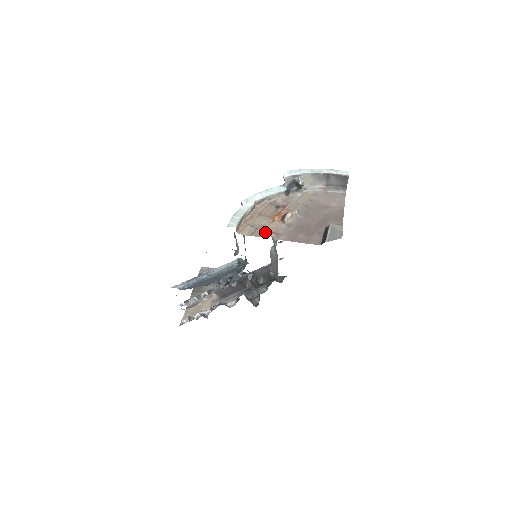
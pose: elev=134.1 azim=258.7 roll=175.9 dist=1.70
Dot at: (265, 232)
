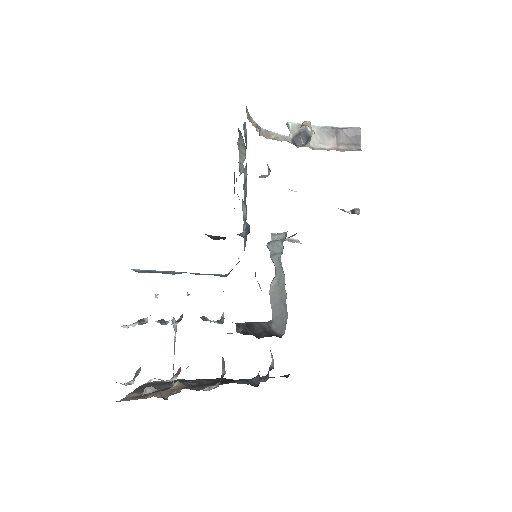
Dot at: occluded
